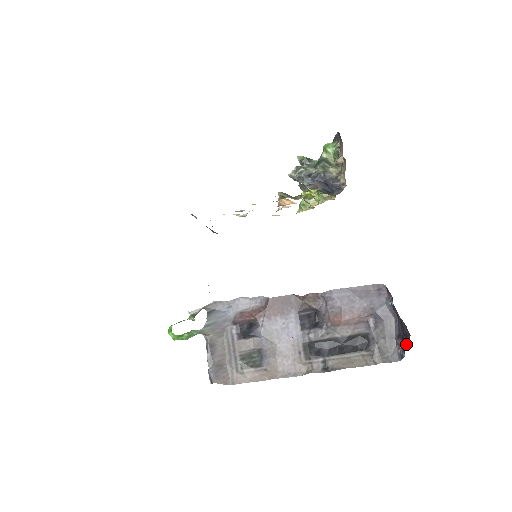
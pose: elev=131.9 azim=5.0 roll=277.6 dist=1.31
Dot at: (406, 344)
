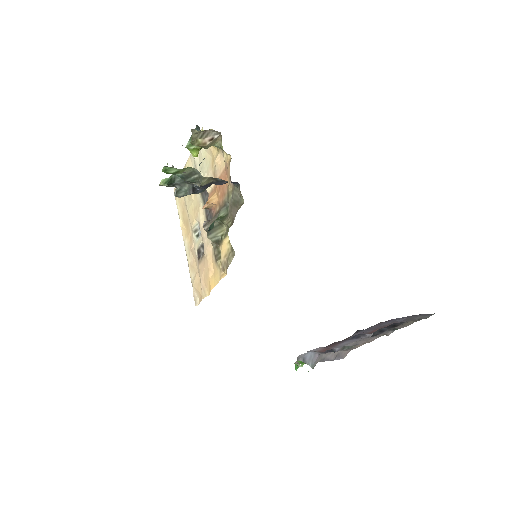
Dot at: occluded
